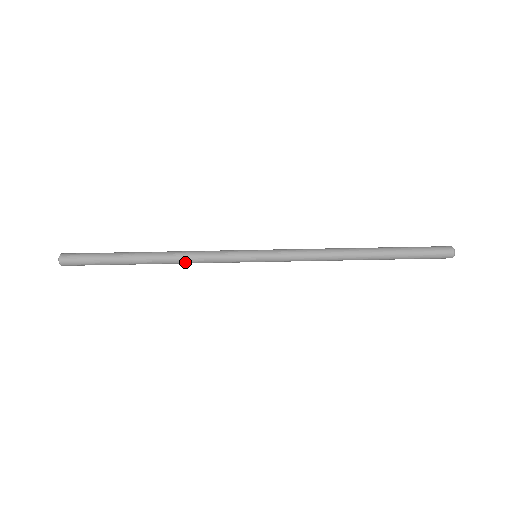
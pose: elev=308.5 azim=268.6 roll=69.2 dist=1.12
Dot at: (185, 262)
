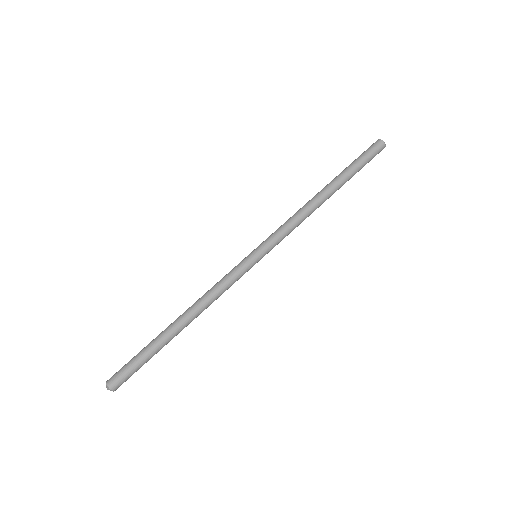
Dot at: (209, 304)
